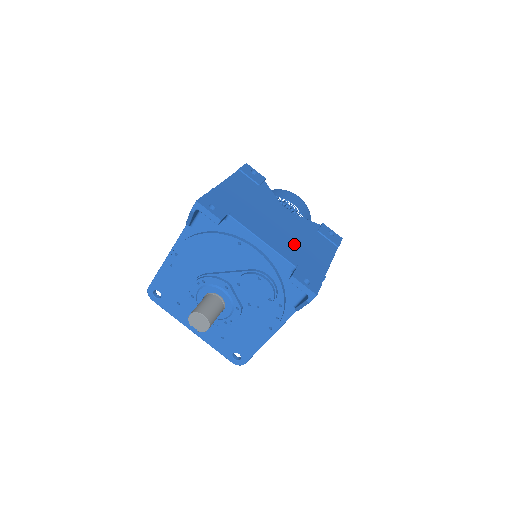
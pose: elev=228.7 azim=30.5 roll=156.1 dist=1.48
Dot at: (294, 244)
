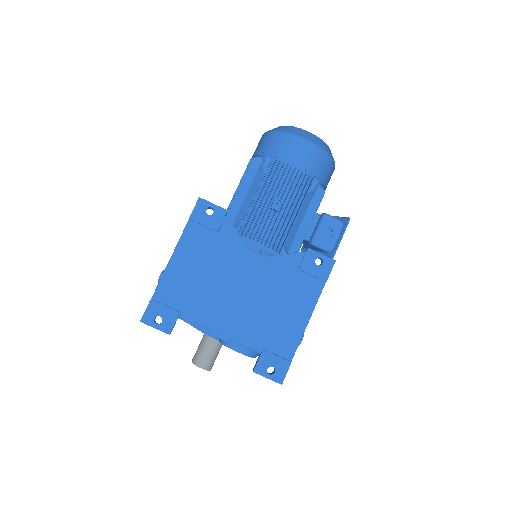
Dot at: (261, 316)
